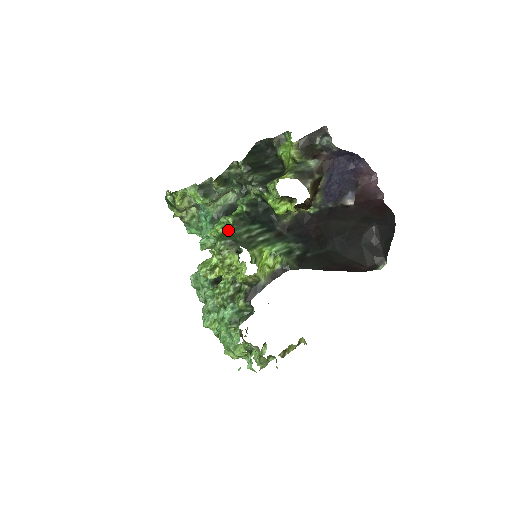
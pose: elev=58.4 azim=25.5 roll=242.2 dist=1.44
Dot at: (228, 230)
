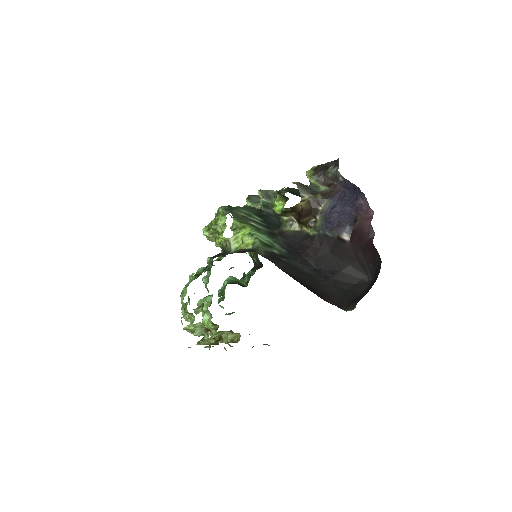
Dot at: (235, 207)
